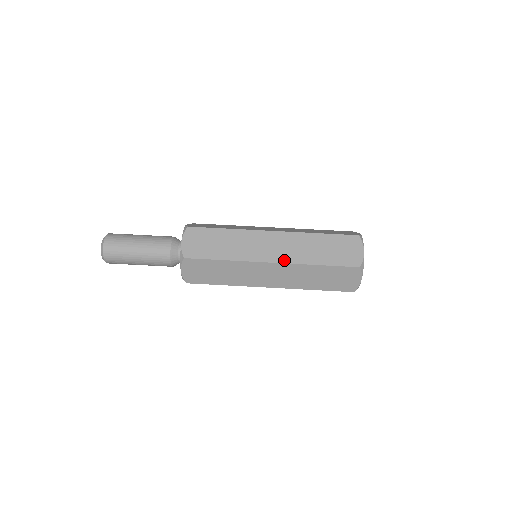
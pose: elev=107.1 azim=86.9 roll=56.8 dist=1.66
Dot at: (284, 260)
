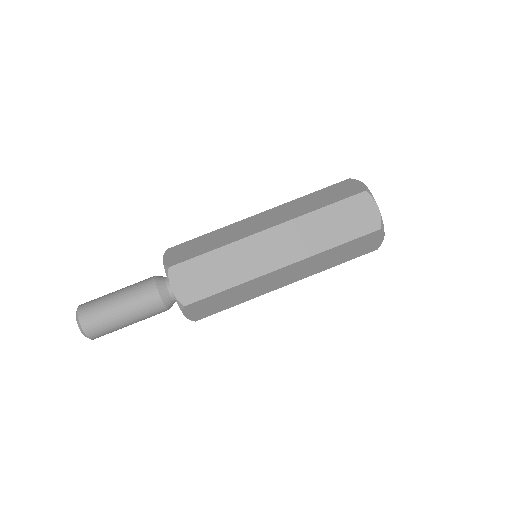
Dot at: (281, 221)
